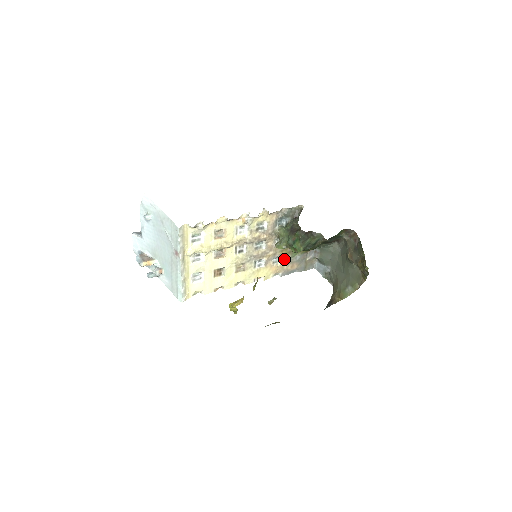
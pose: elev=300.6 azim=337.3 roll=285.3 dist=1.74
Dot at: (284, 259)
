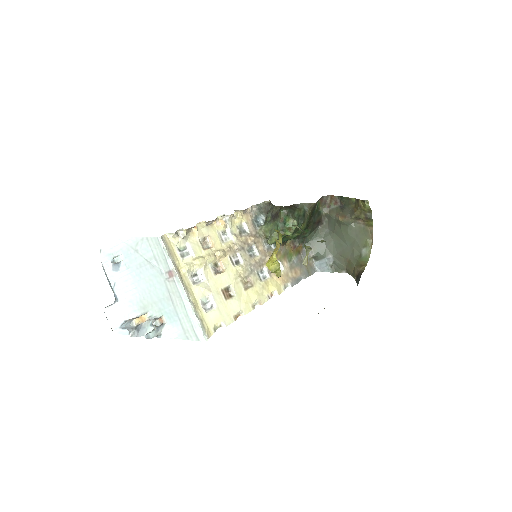
Dot at: (283, 265)
